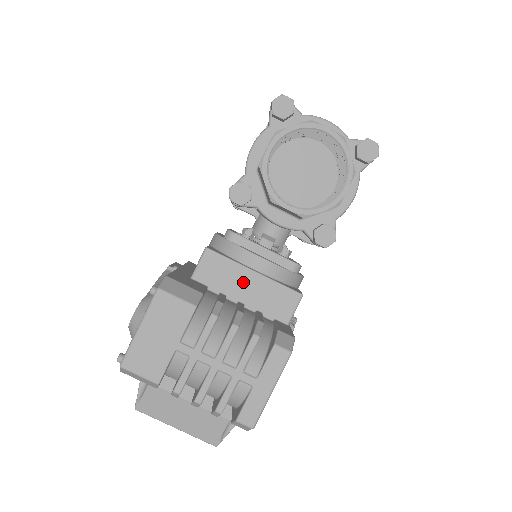
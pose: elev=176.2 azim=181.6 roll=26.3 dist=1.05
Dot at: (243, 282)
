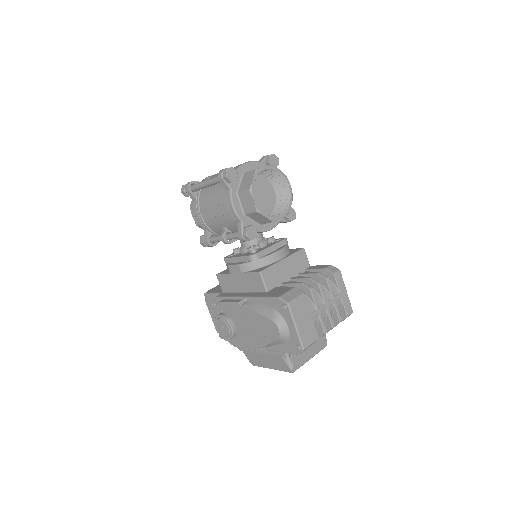
Dot at: (284, 269)
